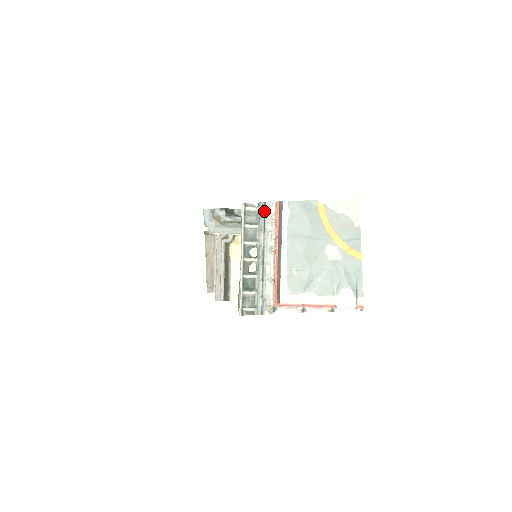
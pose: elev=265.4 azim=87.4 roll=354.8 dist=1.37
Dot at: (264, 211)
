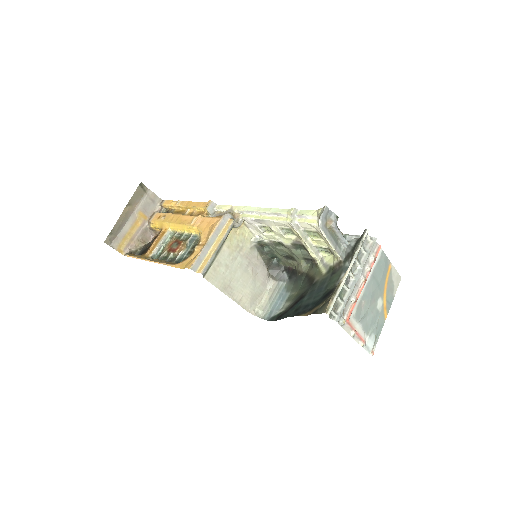
Dot at: (373, 245)
